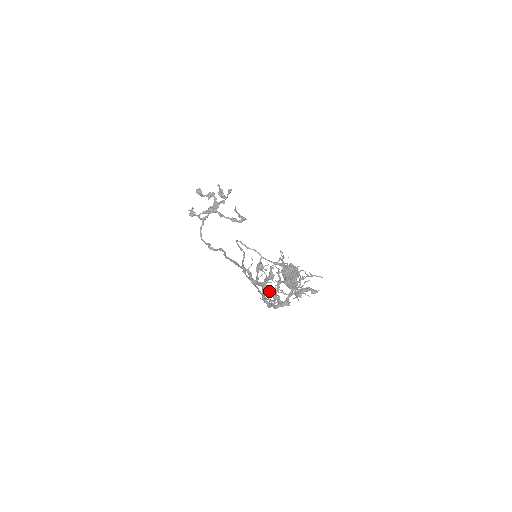
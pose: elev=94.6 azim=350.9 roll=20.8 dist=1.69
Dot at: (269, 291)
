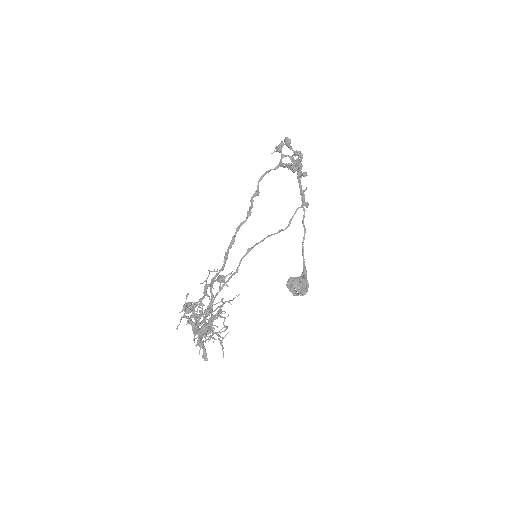
Dot at: (192, 310)
